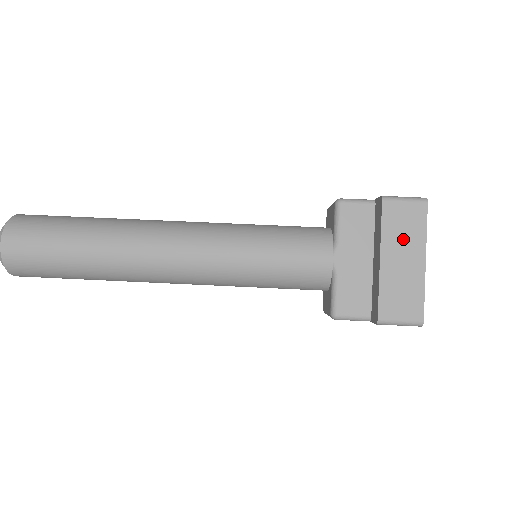
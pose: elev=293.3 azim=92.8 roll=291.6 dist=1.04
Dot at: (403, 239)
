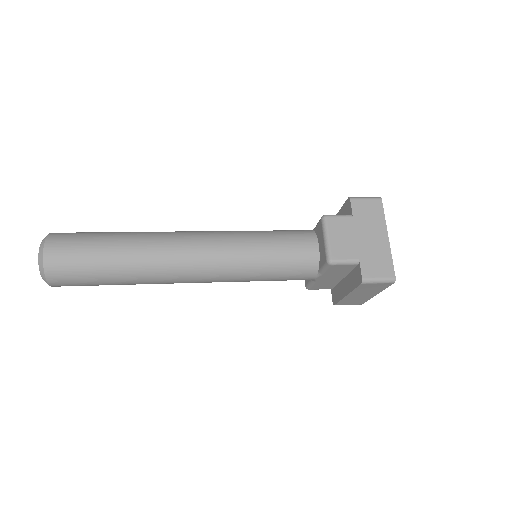
Dot at: occluded
